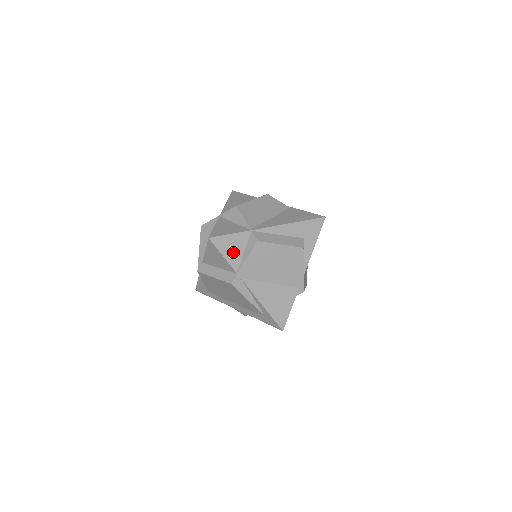
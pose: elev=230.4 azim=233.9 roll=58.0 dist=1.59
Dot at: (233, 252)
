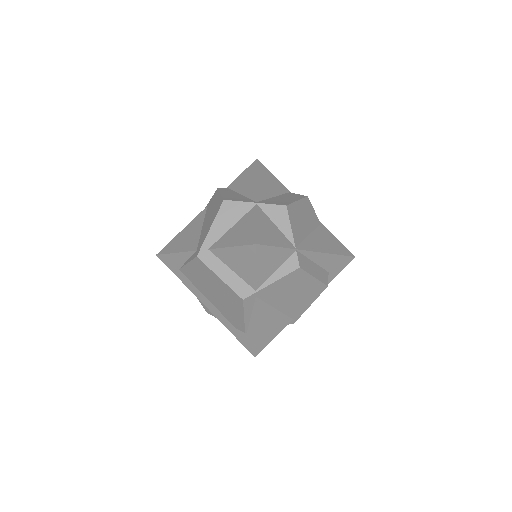
Dot at: (267, 267)
